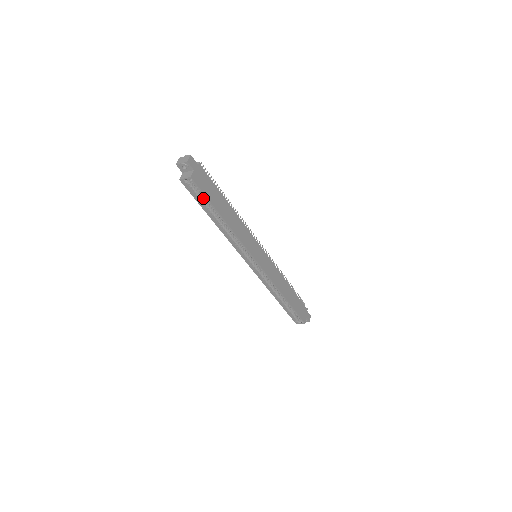
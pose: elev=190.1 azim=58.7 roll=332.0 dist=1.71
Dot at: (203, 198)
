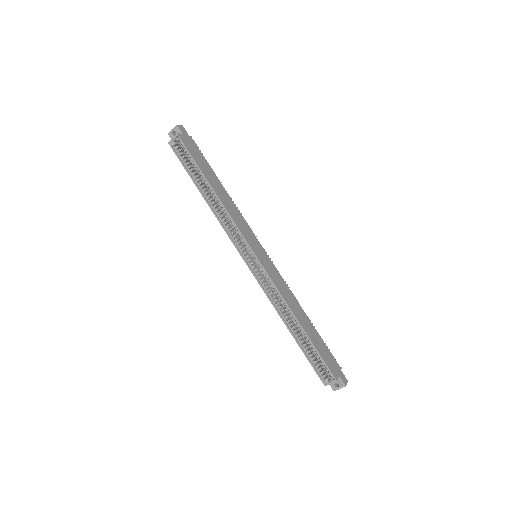
Dot at: (191, 166)
